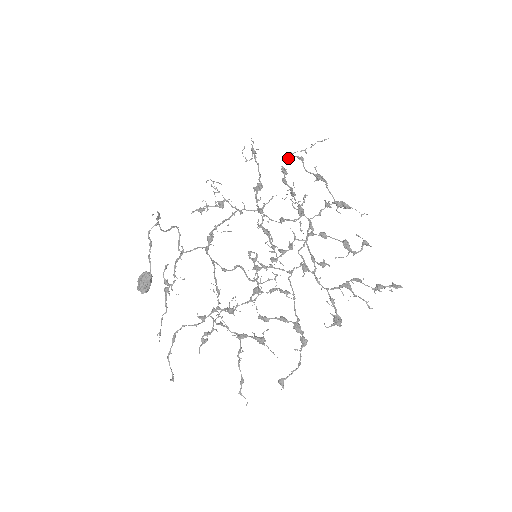
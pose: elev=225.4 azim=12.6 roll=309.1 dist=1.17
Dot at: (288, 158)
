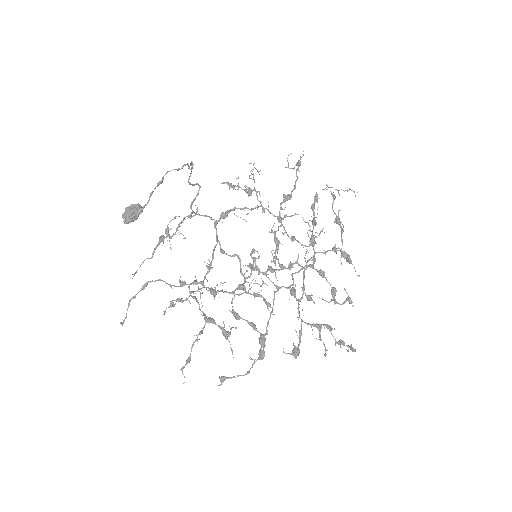
Dot at: occluded
